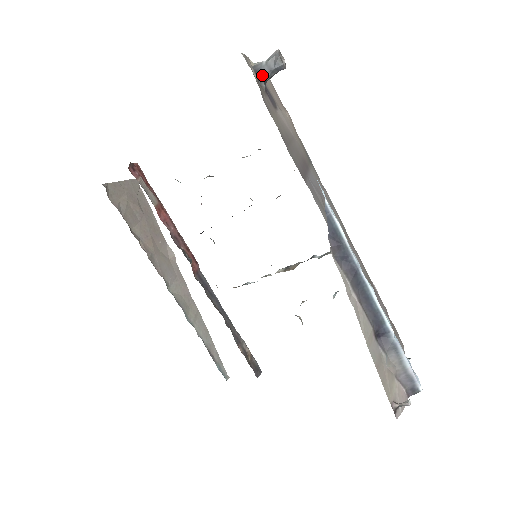
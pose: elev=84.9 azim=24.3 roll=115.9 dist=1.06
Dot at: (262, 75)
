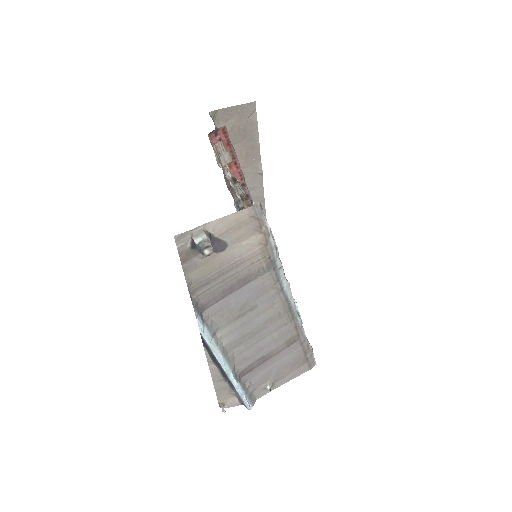
Dot at: (196, 246)
